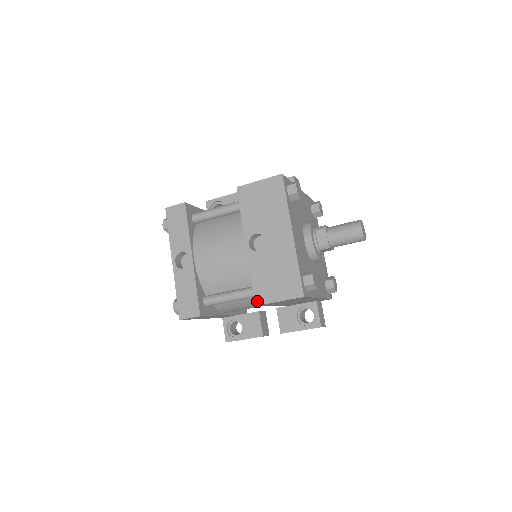
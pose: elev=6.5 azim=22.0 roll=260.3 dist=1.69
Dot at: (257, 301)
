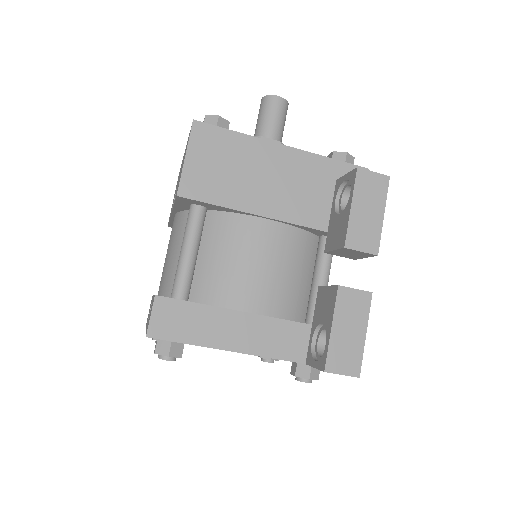
Dot at: (177, 193)
